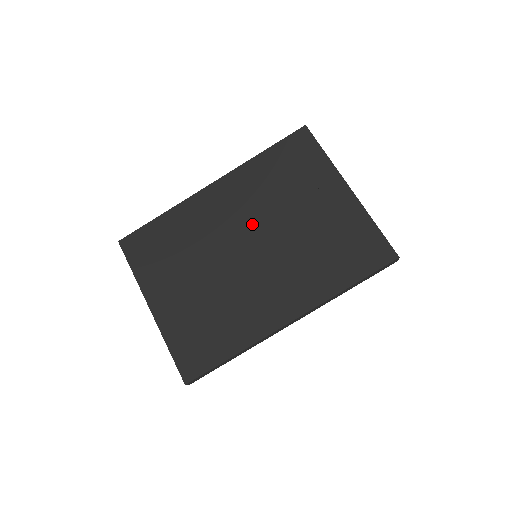
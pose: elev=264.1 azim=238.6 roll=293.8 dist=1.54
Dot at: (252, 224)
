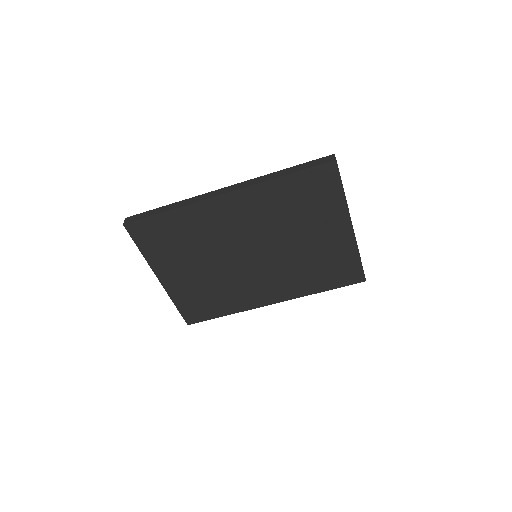
Dot at: (259, 237)
